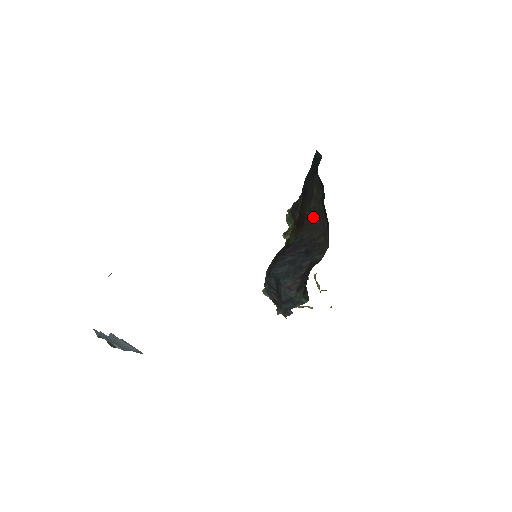
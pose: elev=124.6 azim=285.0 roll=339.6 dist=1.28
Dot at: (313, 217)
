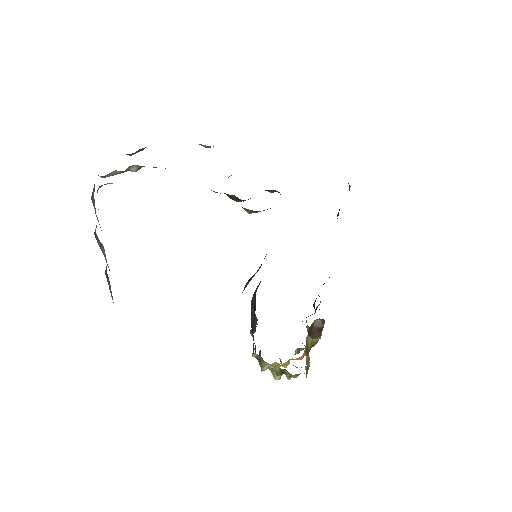
Dot at: occluded
